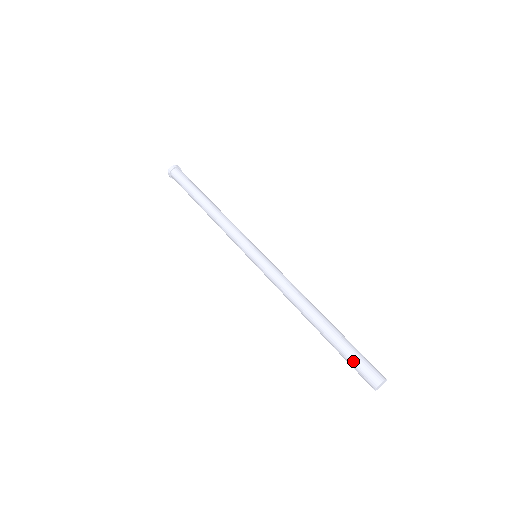
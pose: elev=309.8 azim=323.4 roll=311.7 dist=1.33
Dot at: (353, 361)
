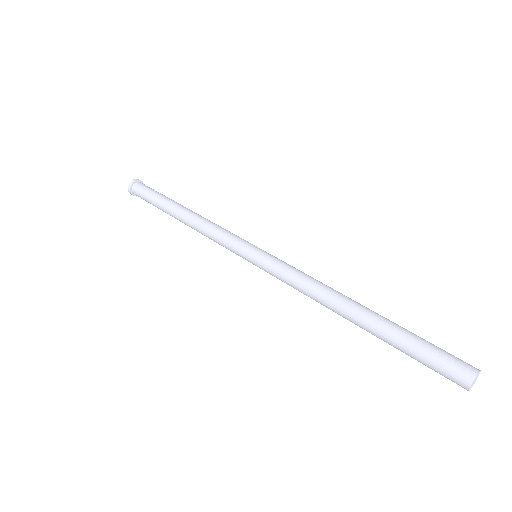
Dot at: (424, 357)
